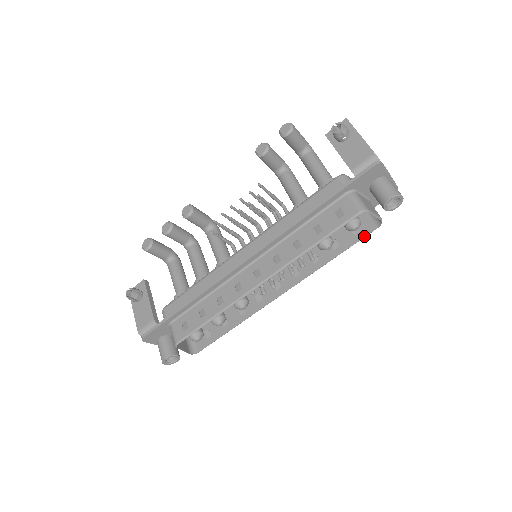
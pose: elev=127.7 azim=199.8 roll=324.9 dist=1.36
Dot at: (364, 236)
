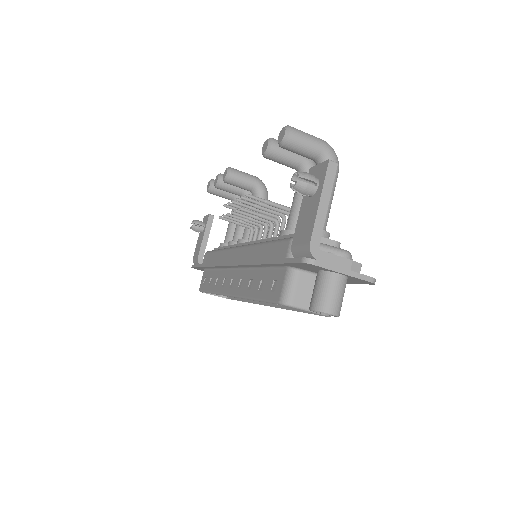
Dot at: (318, 314)
